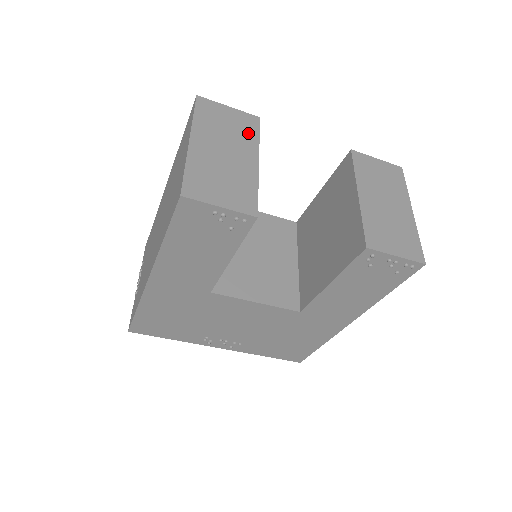
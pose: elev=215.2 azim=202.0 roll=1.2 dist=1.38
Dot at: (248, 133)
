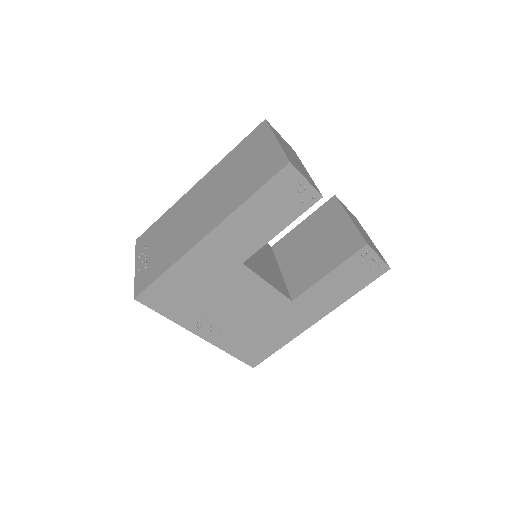
Dot at: (295, 154)
